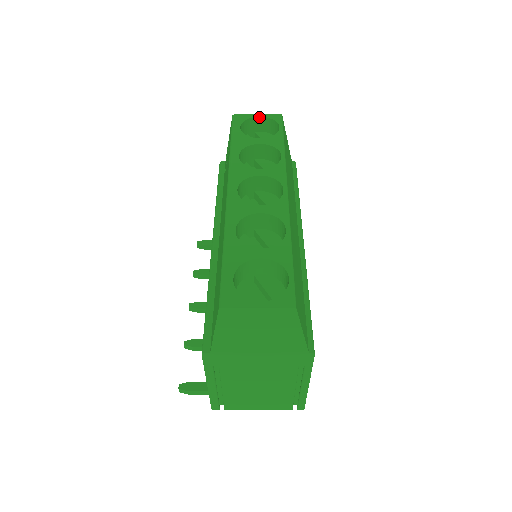
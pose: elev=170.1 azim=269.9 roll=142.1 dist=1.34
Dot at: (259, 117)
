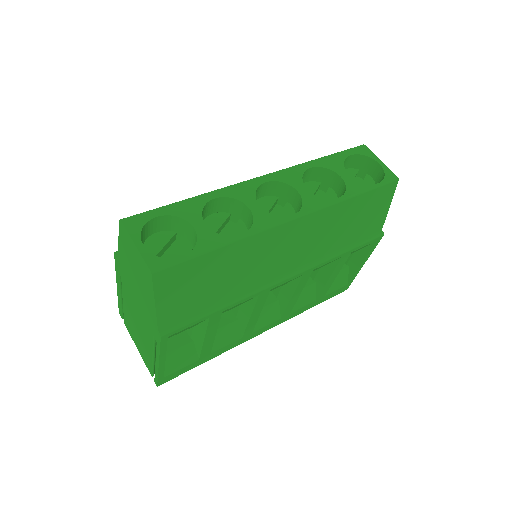
Dot at: (379, 163)
